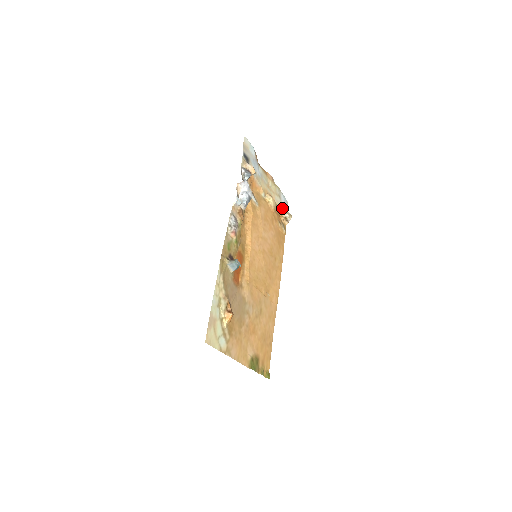
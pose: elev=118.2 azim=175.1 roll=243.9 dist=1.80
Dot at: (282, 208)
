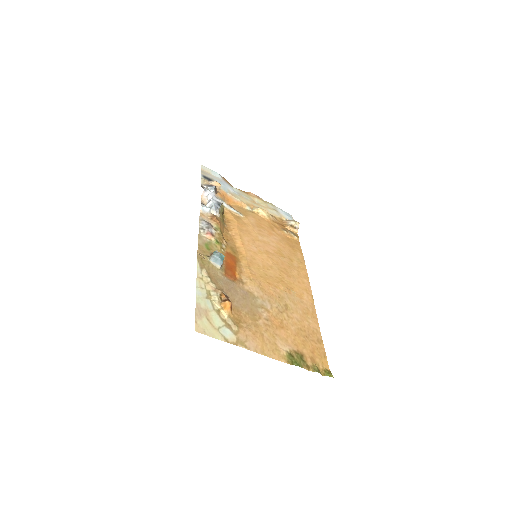
Dot at: (284, 220)
